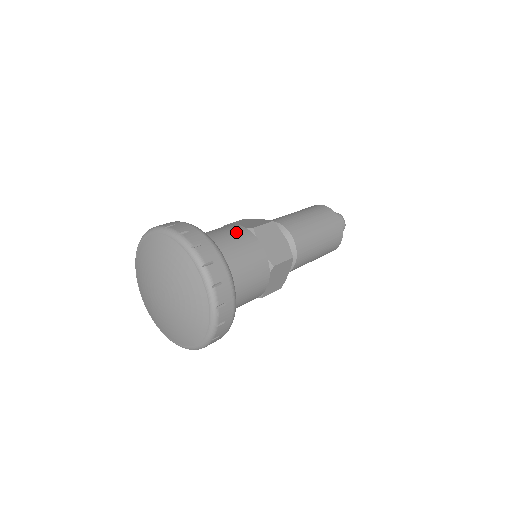
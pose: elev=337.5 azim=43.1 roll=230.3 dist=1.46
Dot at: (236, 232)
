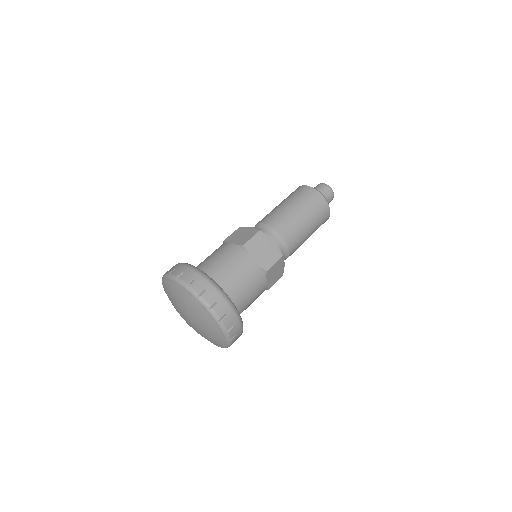
Dot at: (254, 278)
